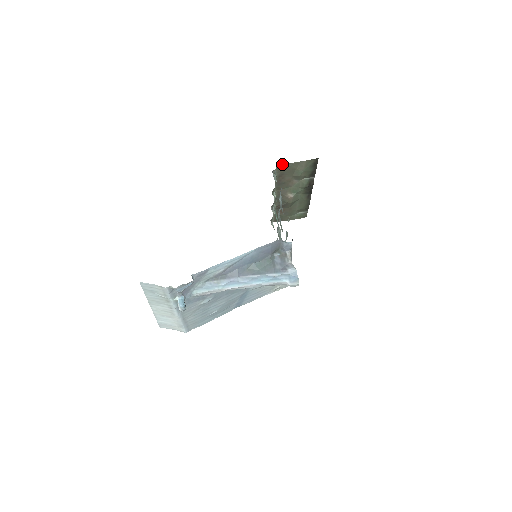
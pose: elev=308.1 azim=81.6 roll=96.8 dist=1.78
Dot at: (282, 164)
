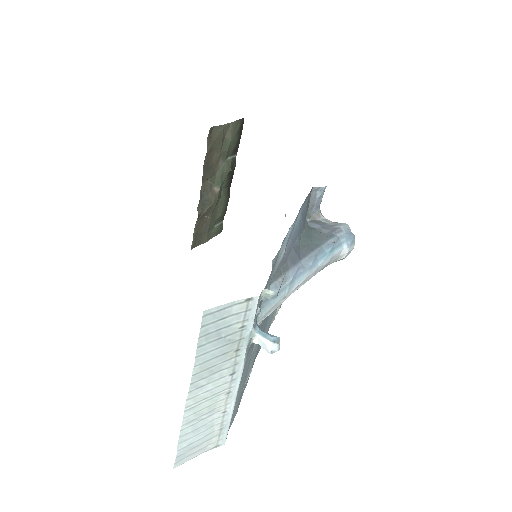
Dot at: (213, 129)
